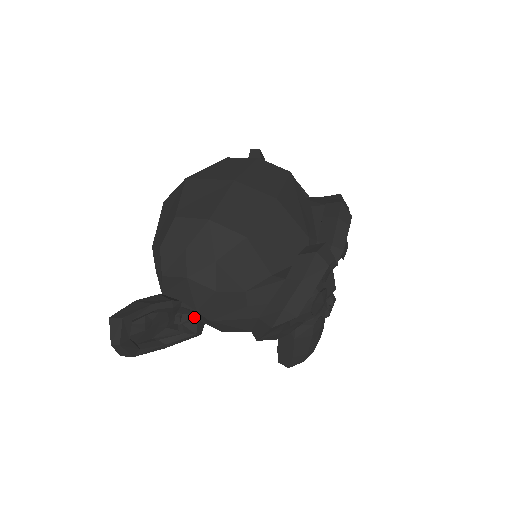
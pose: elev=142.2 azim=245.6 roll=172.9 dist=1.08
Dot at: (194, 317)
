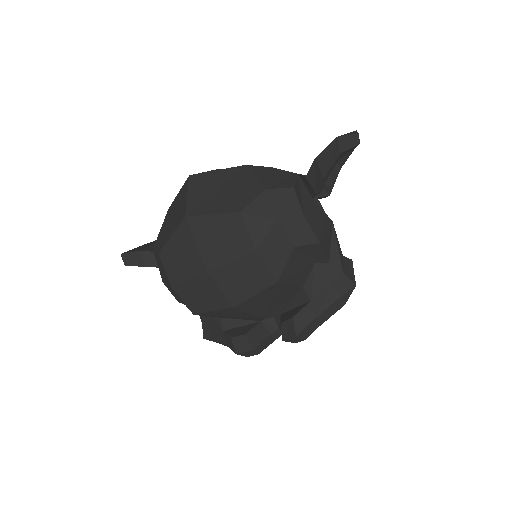
Dot at: occluded
